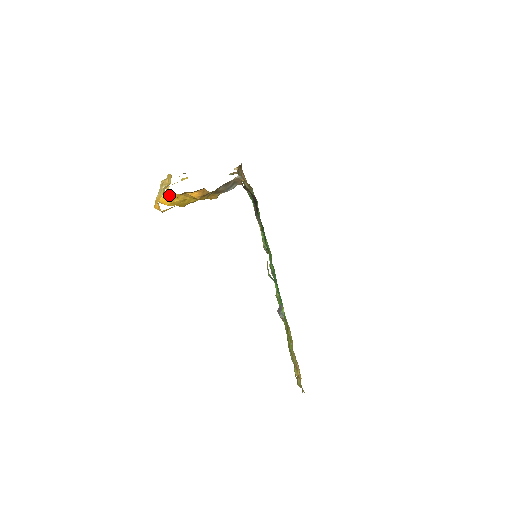
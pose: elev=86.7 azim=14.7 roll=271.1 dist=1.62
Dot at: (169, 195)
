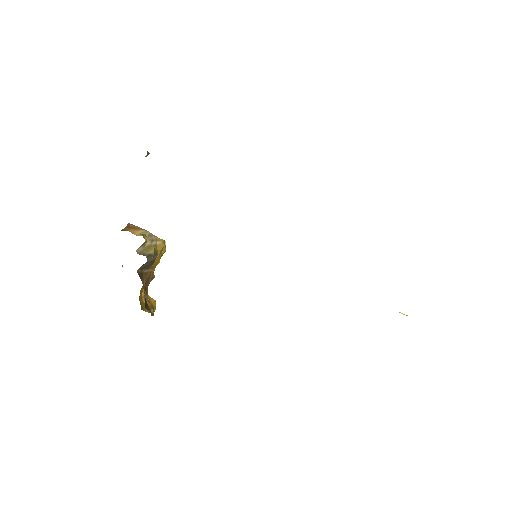
Dot at: occluded
